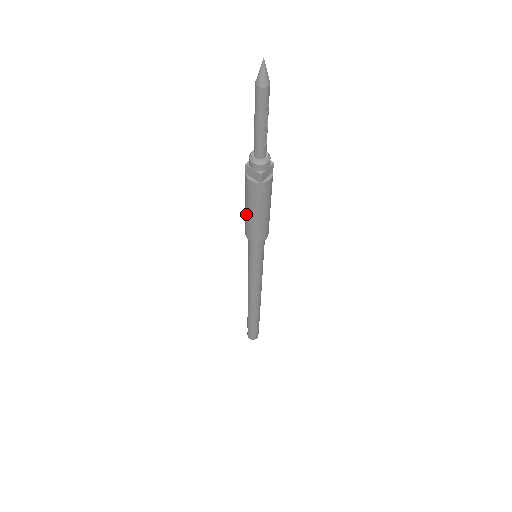
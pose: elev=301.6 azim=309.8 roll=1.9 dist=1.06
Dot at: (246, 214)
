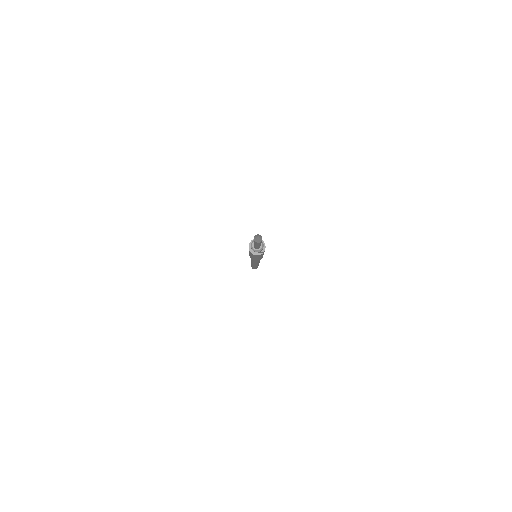
Dot at: (253, 258)
